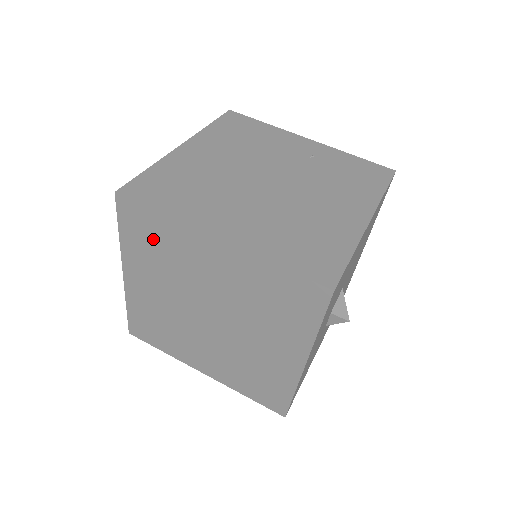
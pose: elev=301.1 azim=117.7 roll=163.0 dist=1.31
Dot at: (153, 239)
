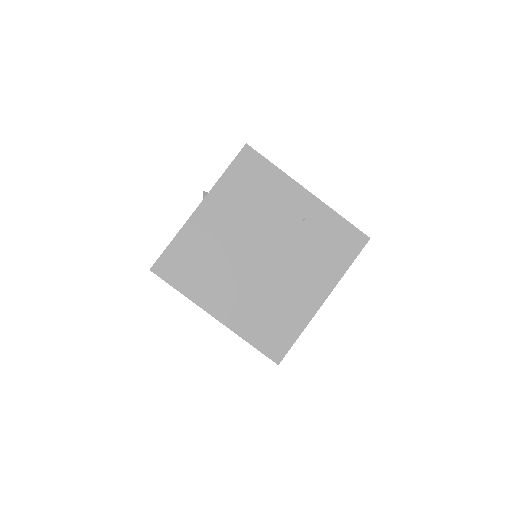
Dot at: occluded
